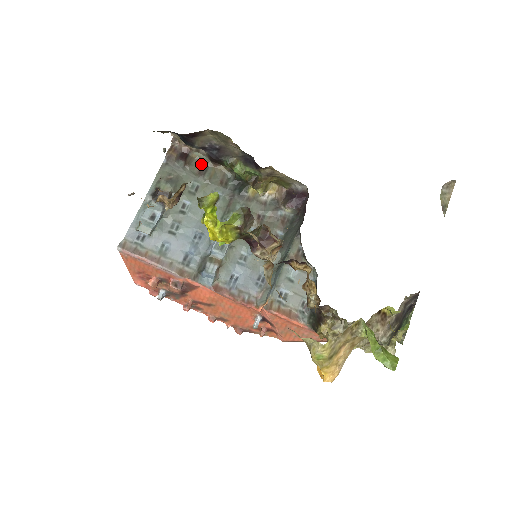
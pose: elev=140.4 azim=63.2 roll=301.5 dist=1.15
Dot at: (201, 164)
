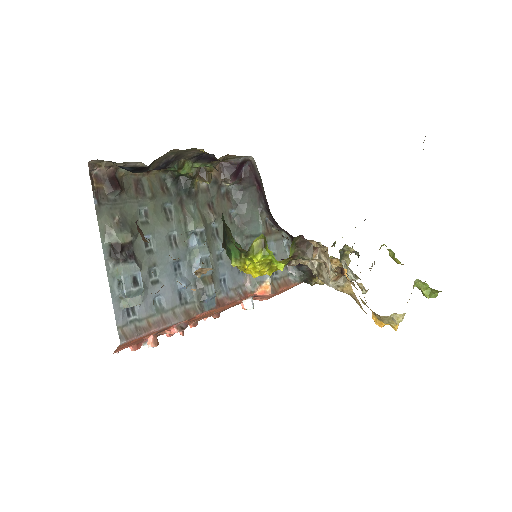
Dot at: (133, 180)
